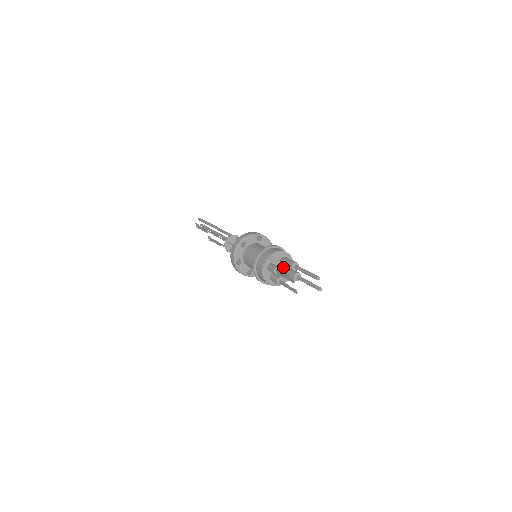
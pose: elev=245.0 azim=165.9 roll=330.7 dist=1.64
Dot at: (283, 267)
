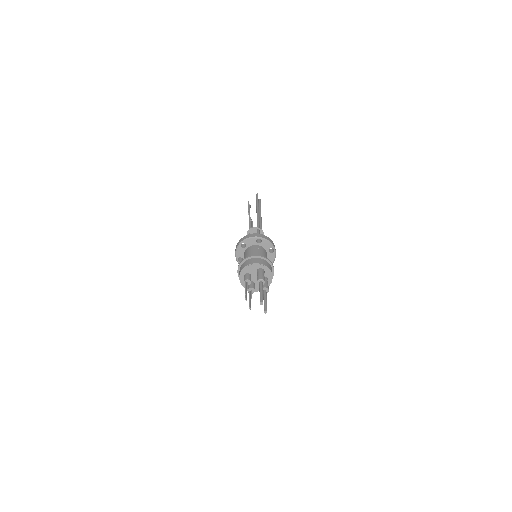
Dot at: occluded
